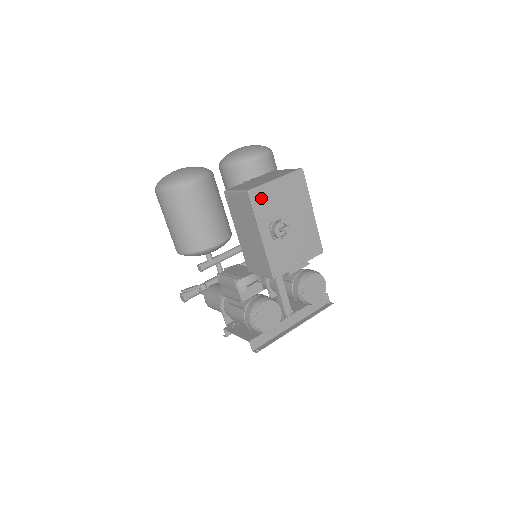
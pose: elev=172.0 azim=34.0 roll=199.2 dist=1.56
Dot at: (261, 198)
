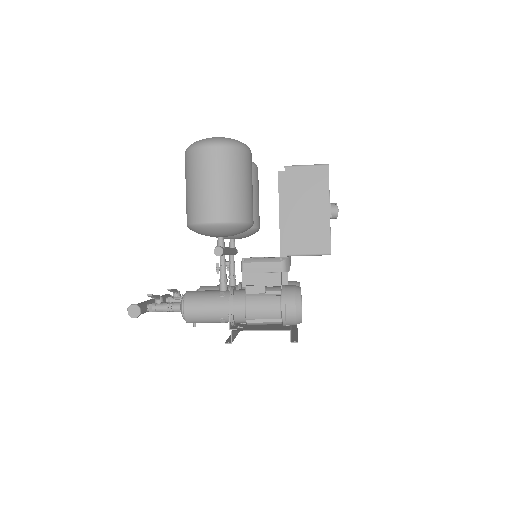
Dot at: occluded
